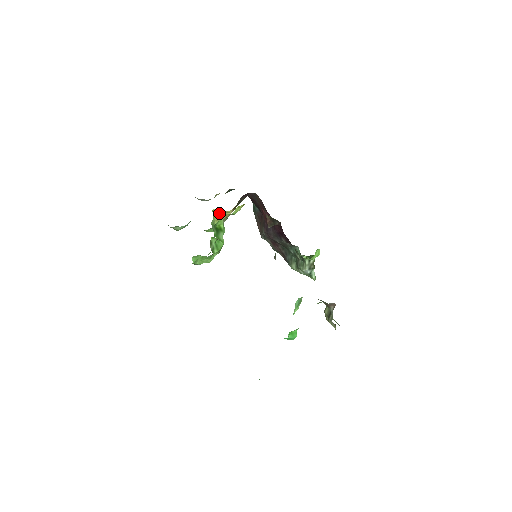
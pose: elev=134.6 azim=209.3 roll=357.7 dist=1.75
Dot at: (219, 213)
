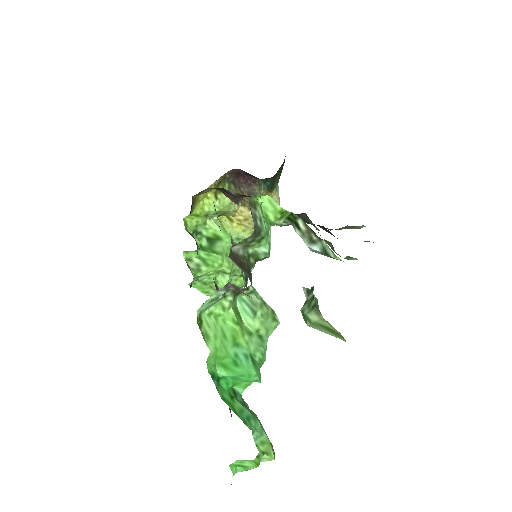
Dot at: (232, 219)
